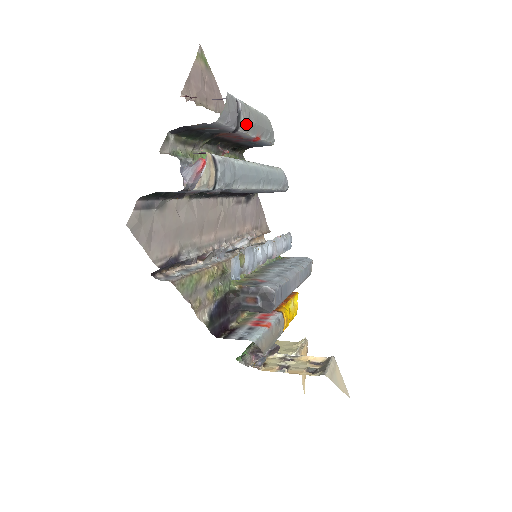
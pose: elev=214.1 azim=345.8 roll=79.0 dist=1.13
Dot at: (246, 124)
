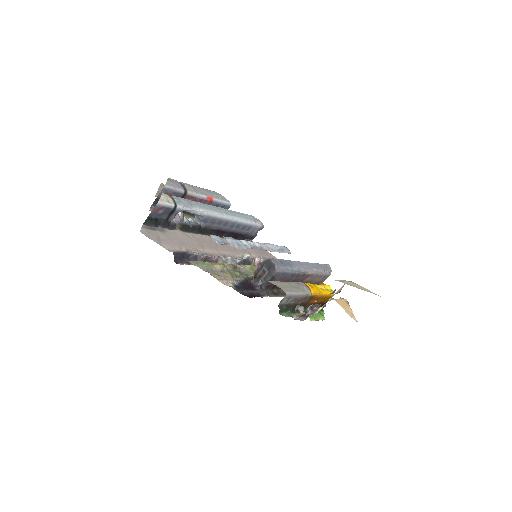
Dot at: (192, 189)
